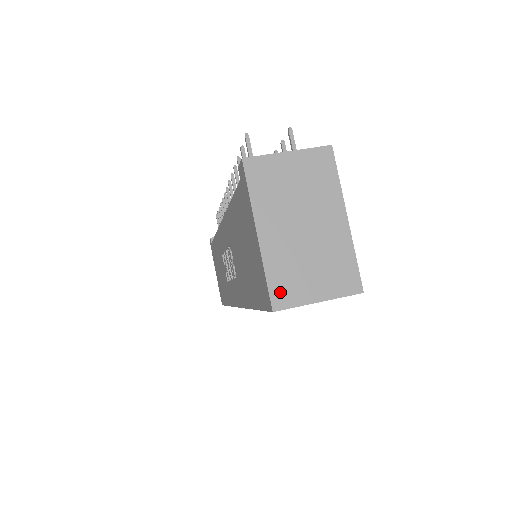
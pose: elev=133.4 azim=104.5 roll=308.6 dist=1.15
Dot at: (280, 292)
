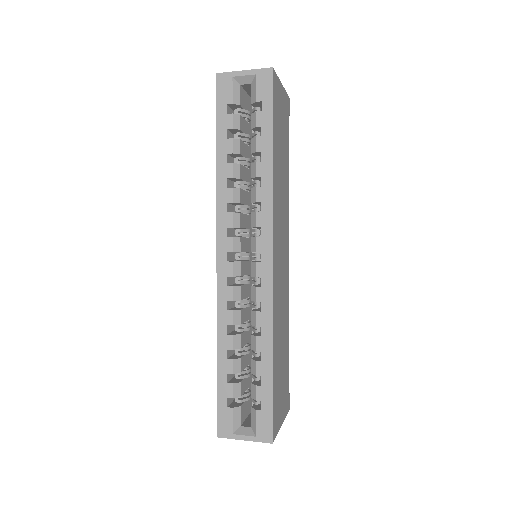
Dot at: occluded
